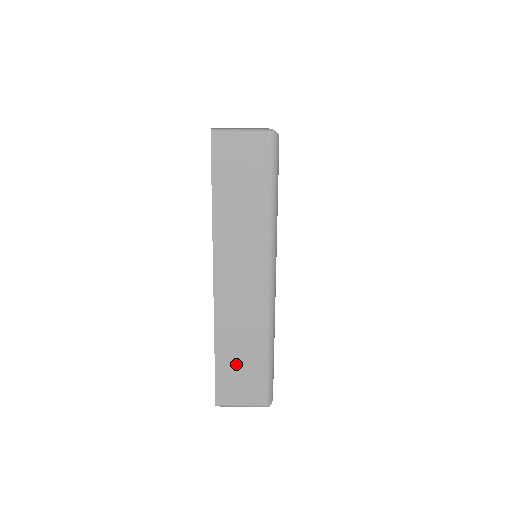
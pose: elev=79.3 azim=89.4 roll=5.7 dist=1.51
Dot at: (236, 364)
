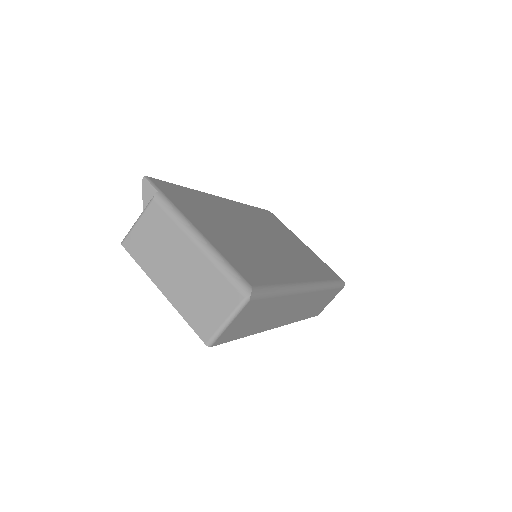
Dot at: (317, 307)
